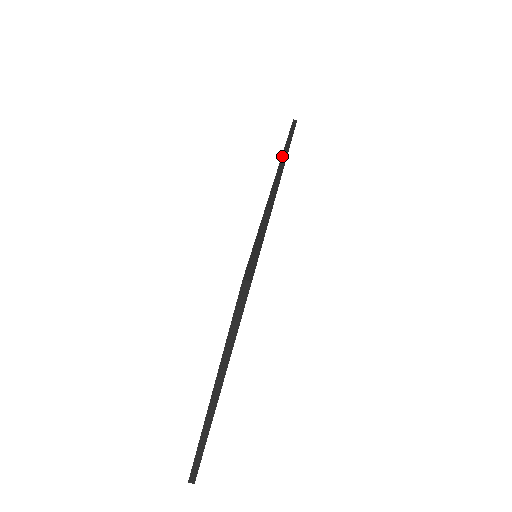
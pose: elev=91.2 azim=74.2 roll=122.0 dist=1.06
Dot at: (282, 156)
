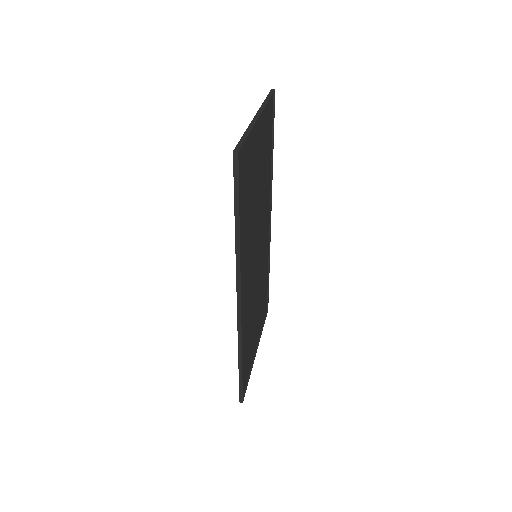
Dot at: occluded
